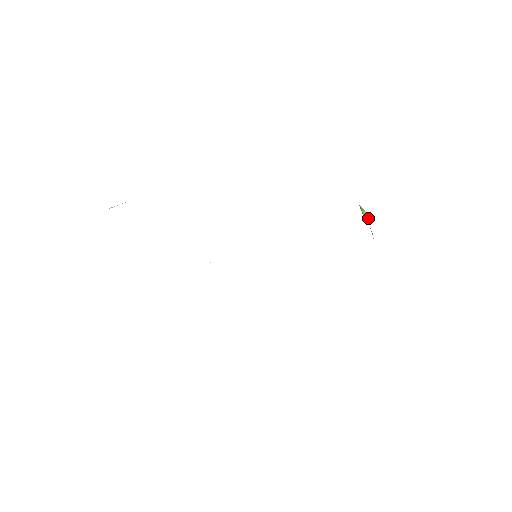
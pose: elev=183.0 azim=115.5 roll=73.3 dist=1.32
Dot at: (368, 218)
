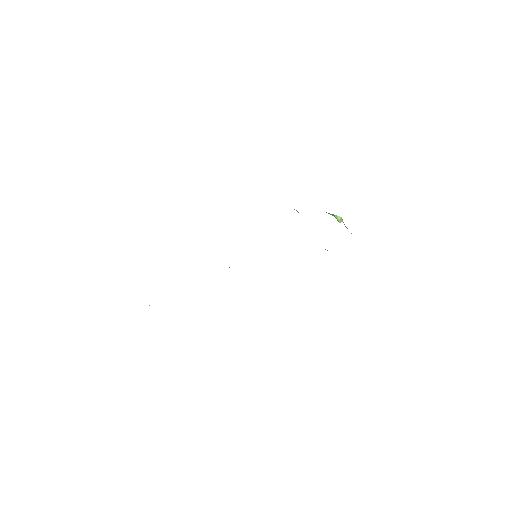
Dot at: (342, 221)
